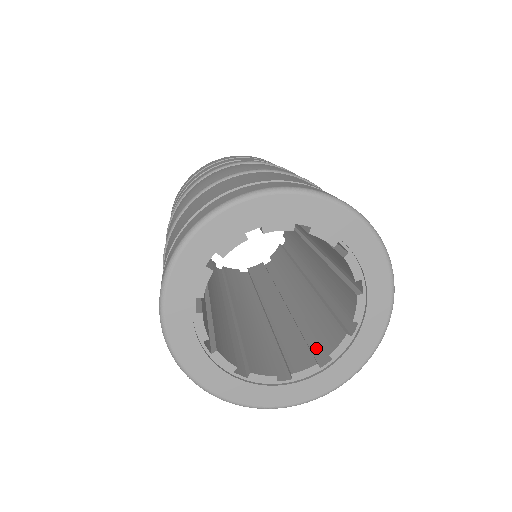
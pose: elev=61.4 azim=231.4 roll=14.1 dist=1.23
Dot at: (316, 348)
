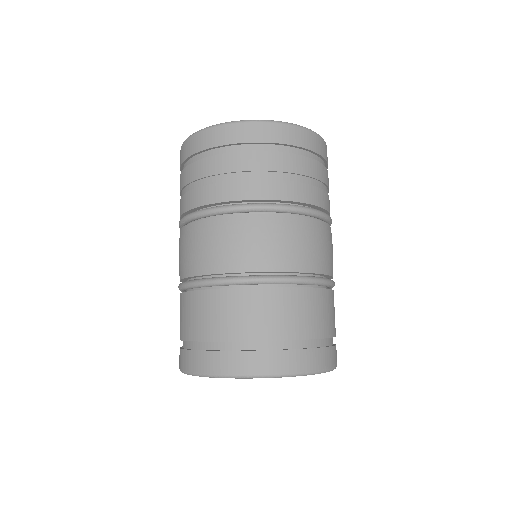
Dot at: occluded
